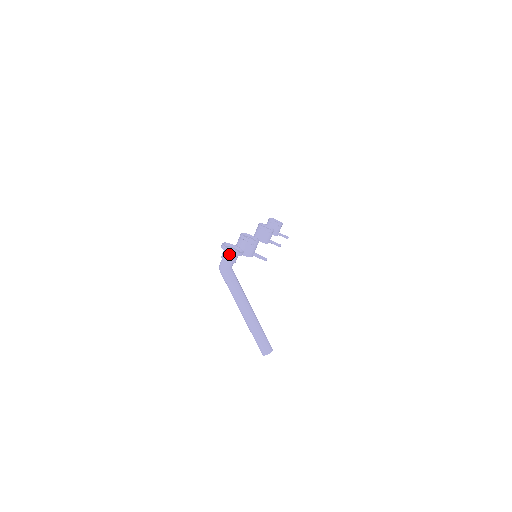
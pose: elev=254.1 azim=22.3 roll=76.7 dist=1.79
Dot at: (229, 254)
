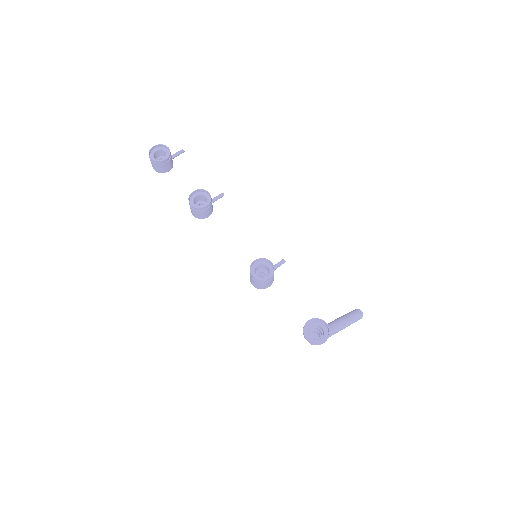
Dot at: (322, 340)
